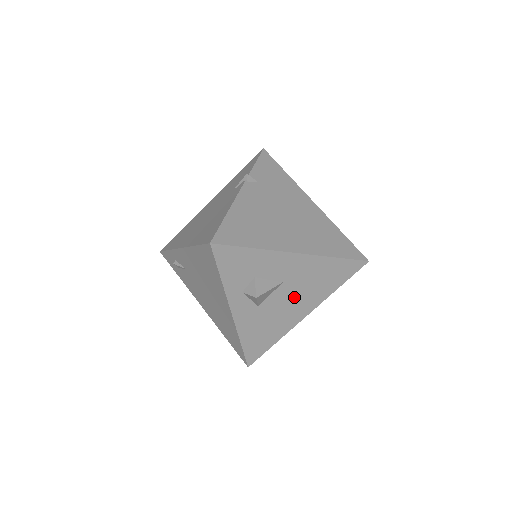
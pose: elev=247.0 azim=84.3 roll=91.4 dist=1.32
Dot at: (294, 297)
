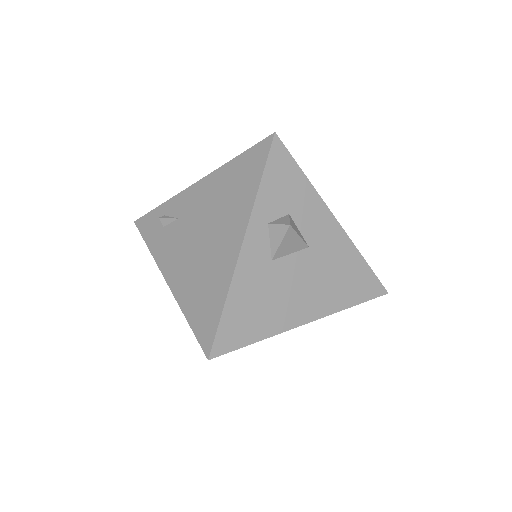
Dot at: (309, 280)
